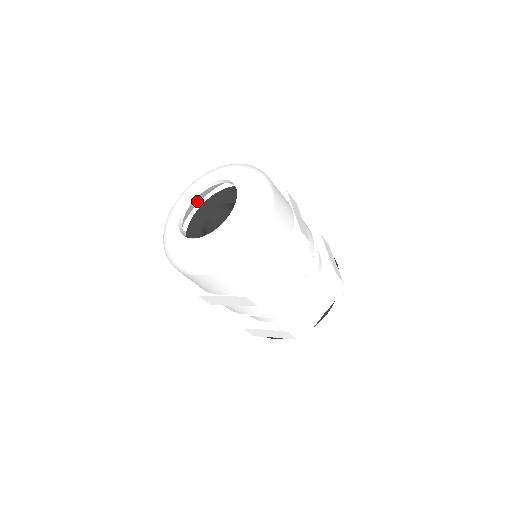
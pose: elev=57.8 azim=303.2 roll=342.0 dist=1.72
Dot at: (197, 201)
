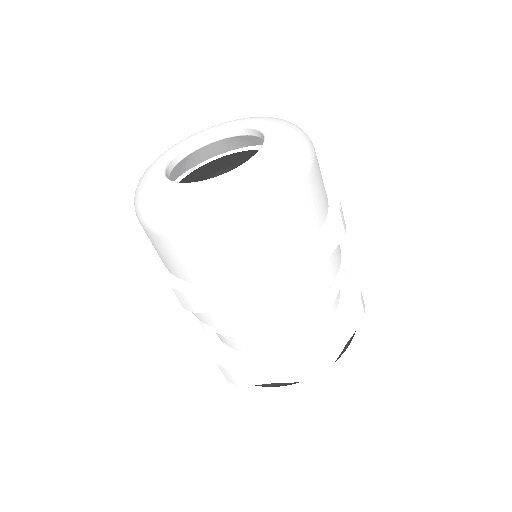
Dot at: (181, 170)
